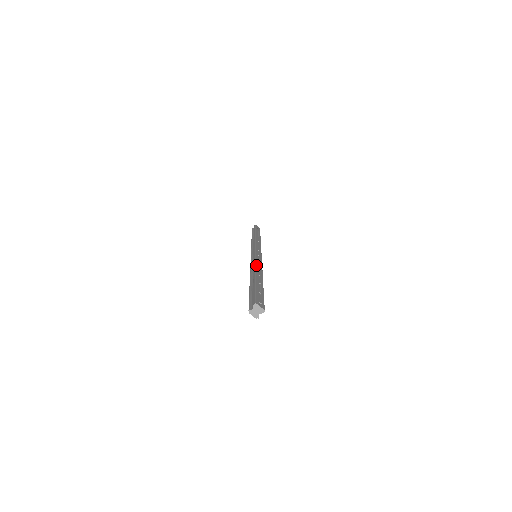
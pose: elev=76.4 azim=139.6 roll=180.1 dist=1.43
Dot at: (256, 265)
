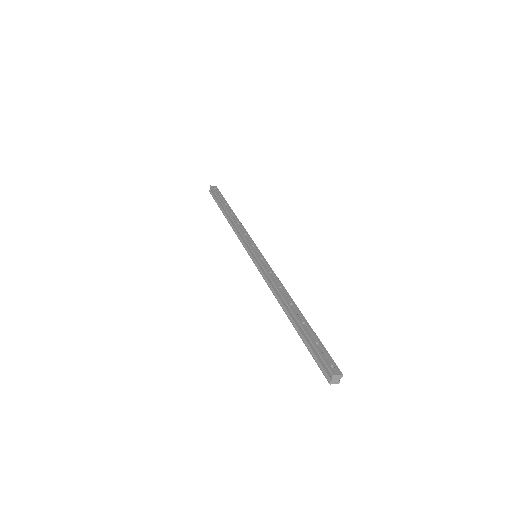
Dot at: (276, 287)
